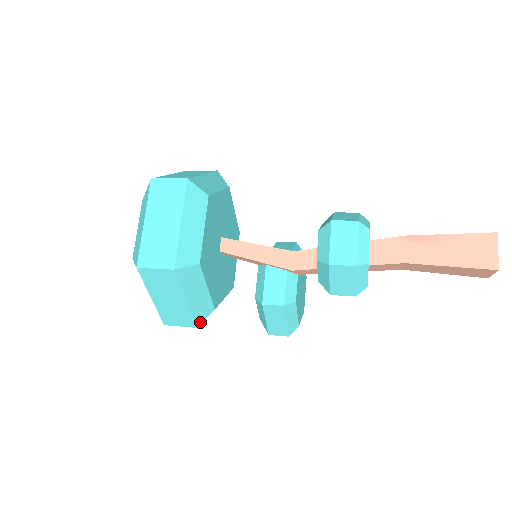
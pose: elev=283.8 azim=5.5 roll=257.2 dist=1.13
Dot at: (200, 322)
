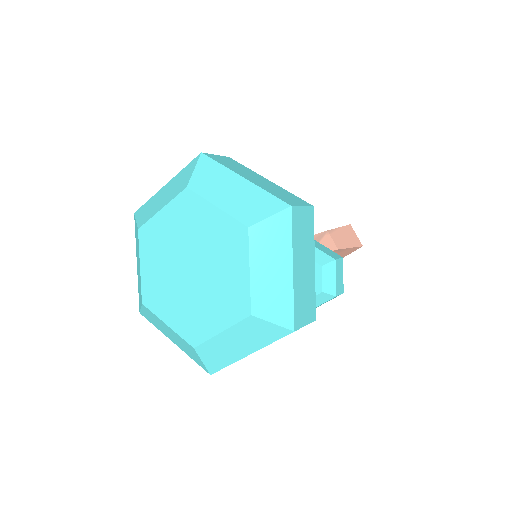
Dot at: occluded
